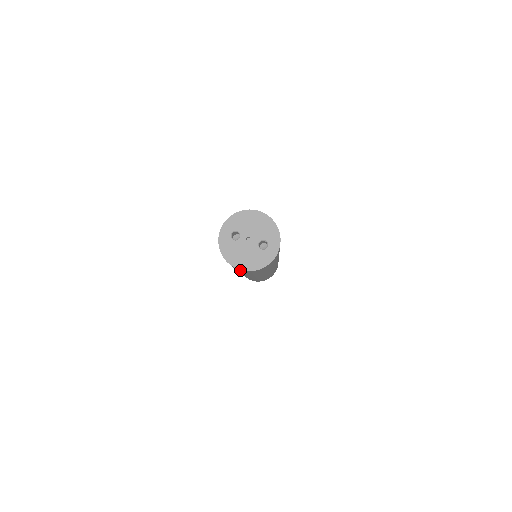
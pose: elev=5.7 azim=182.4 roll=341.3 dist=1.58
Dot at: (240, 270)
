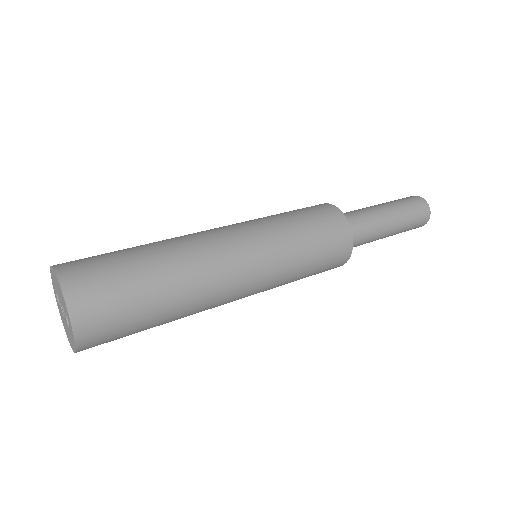
Dot at: occluded
